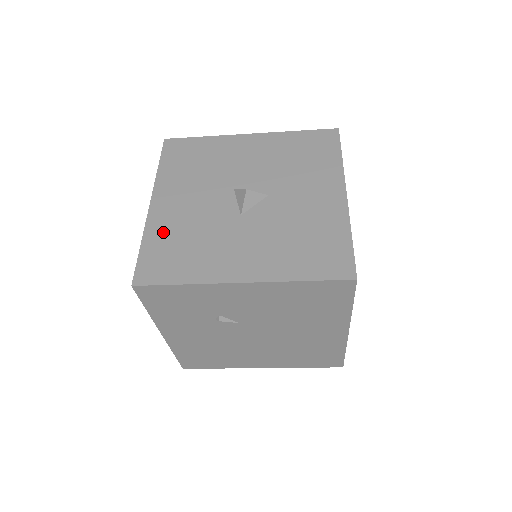
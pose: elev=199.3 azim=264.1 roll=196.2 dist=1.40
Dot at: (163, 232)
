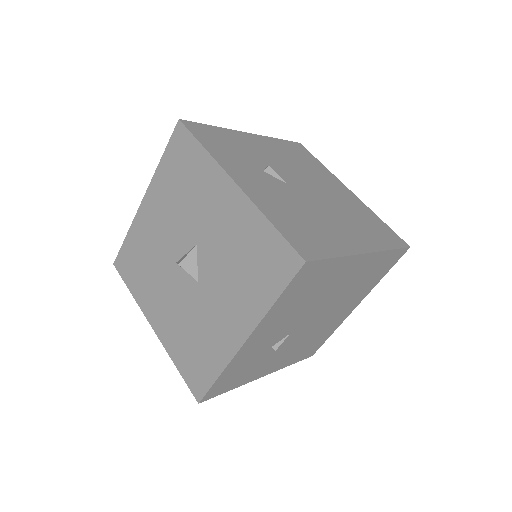
Dot at: (176, 344)
